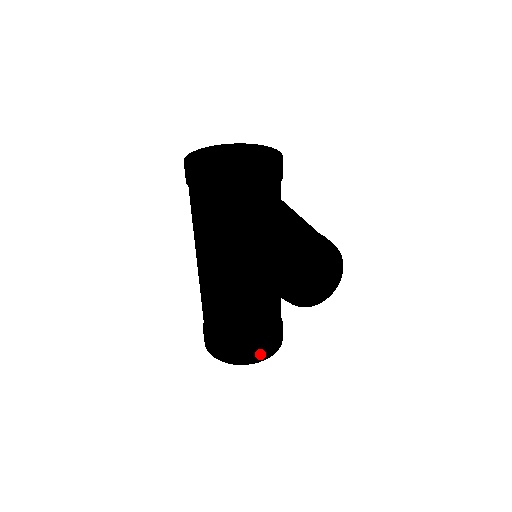
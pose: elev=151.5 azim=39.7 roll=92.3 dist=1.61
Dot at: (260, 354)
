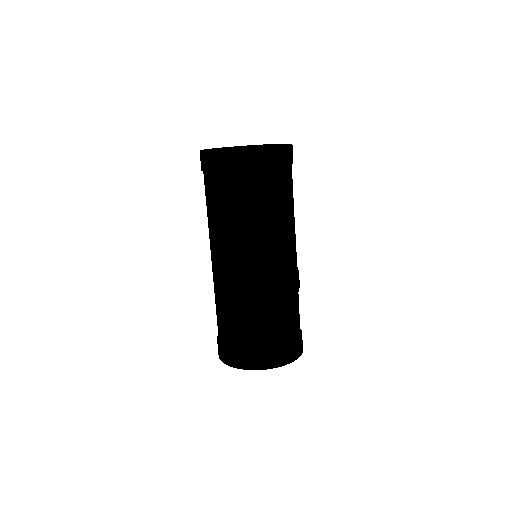
Dot at: (301, 344)
